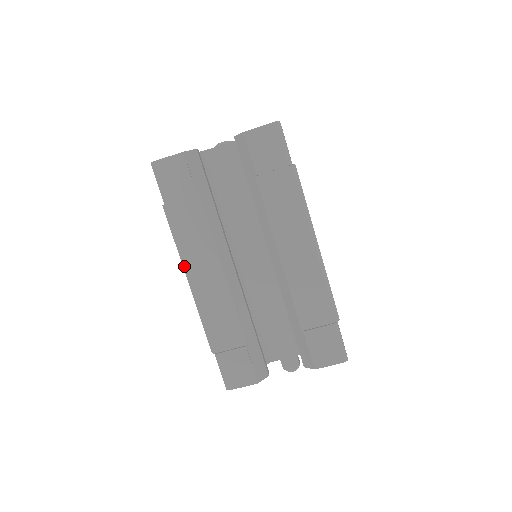
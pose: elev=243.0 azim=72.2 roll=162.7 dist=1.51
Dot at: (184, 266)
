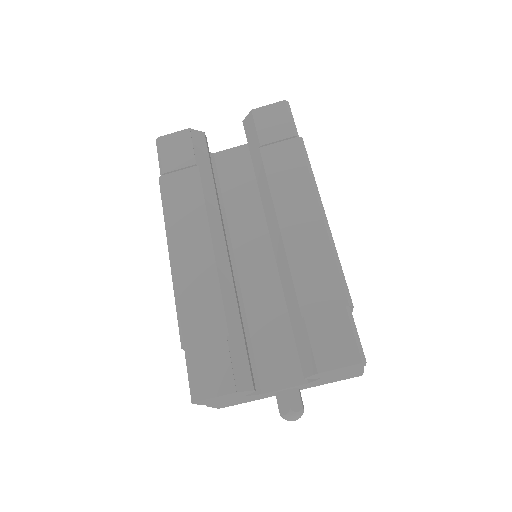
Dot at: (168, 238)
